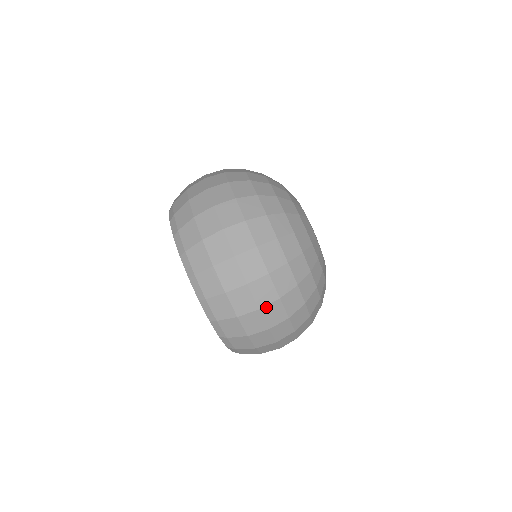
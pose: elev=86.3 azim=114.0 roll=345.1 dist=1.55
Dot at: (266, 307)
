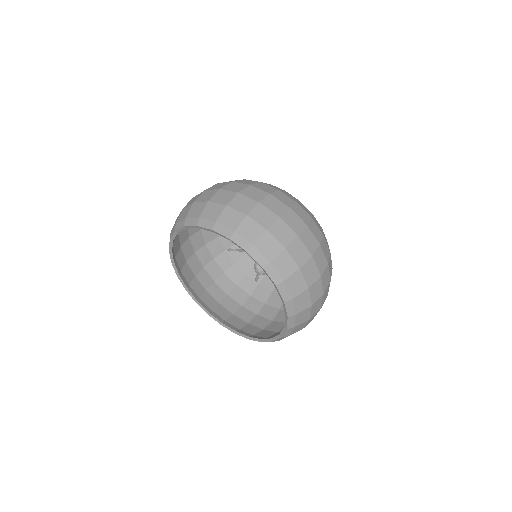
Dot at: (264, 201)
